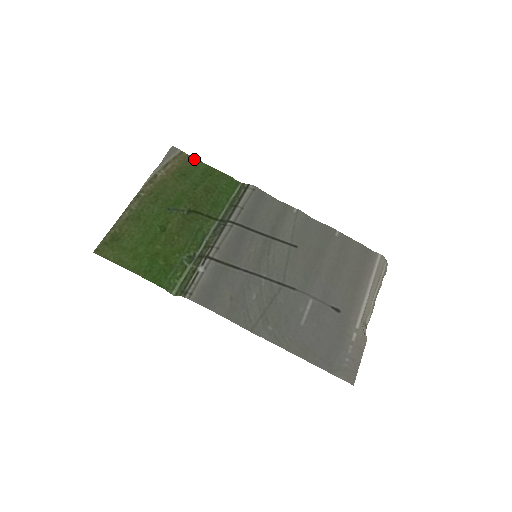
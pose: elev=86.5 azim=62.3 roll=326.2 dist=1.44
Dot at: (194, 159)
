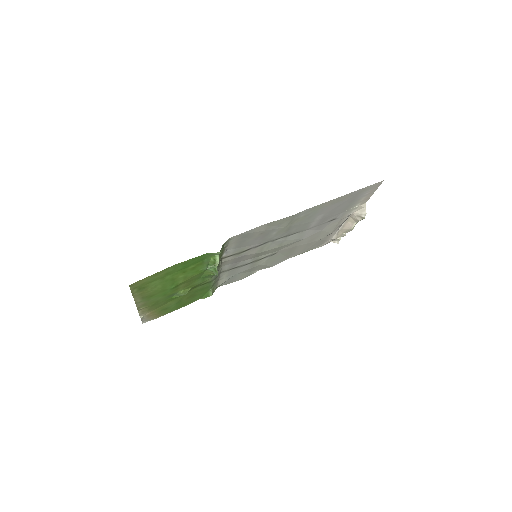
Dot at: occluded
